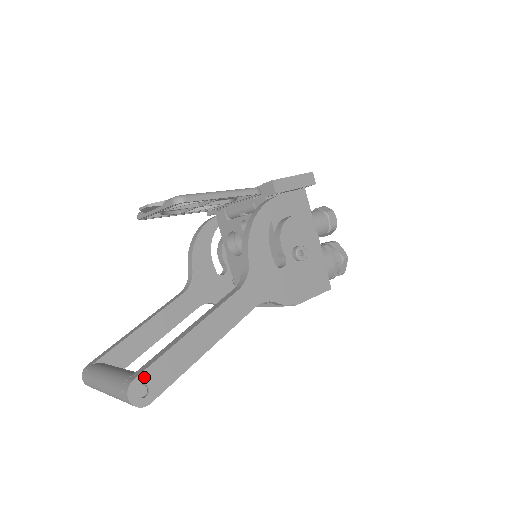
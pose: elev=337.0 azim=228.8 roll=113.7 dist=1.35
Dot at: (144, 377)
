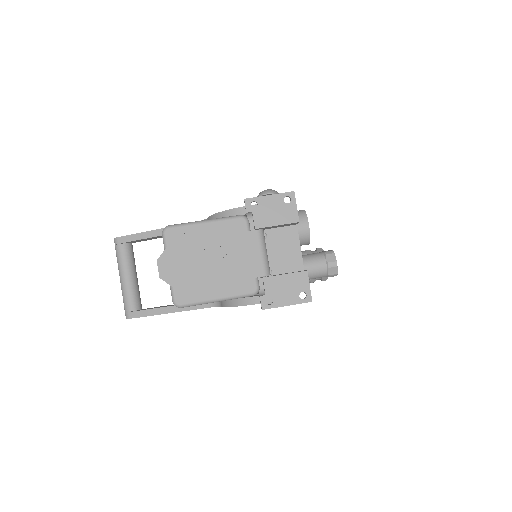
Dot at: occluded
